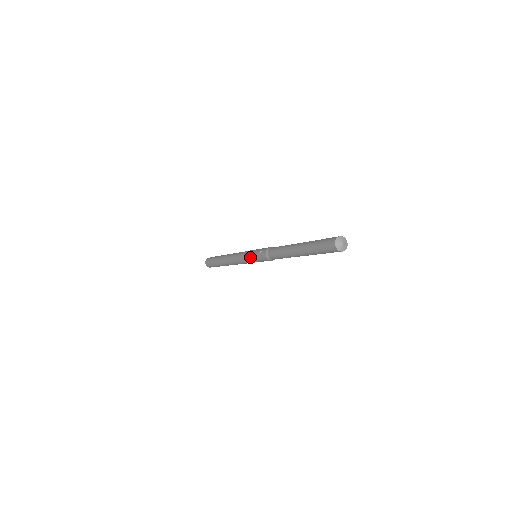
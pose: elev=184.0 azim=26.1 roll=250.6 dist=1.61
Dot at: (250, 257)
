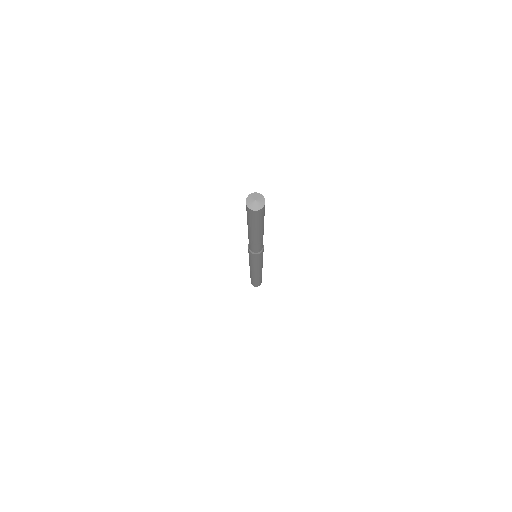
Dot at: occluded
